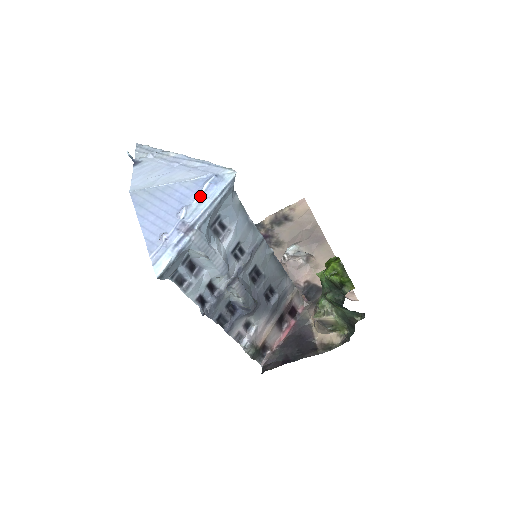
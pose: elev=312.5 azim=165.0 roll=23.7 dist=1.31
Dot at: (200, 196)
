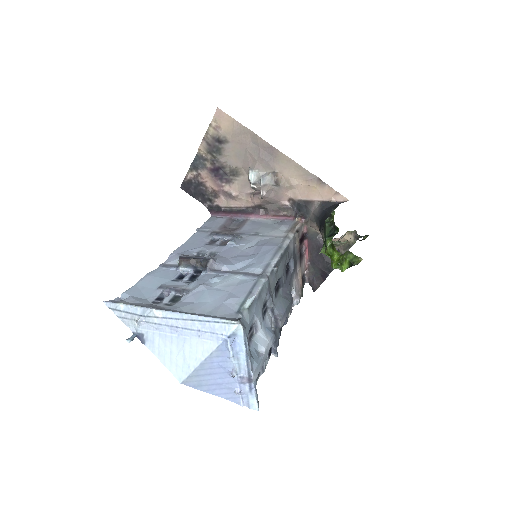
Dot at: (233, 356)
